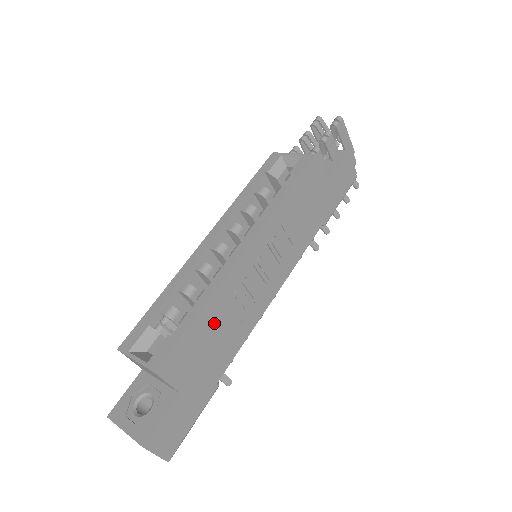
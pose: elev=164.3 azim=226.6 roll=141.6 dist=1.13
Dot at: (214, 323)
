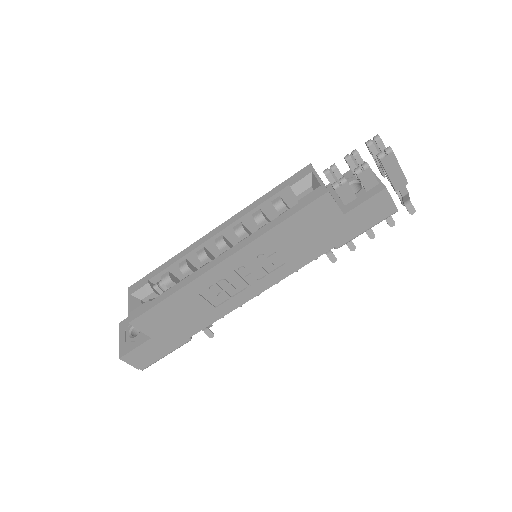
Dot at: (186, 304)
